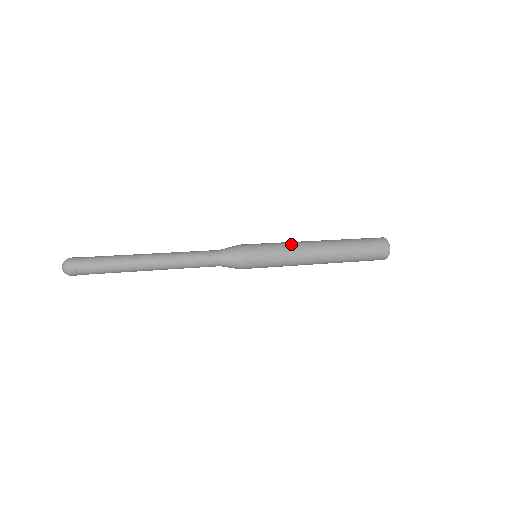
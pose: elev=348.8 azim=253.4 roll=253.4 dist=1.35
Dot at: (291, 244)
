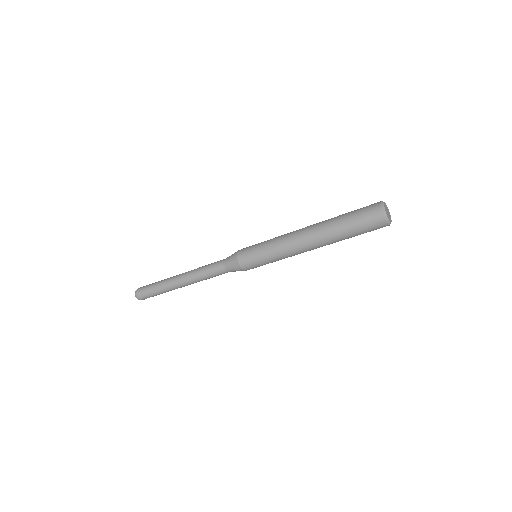
Dot at: occluded
